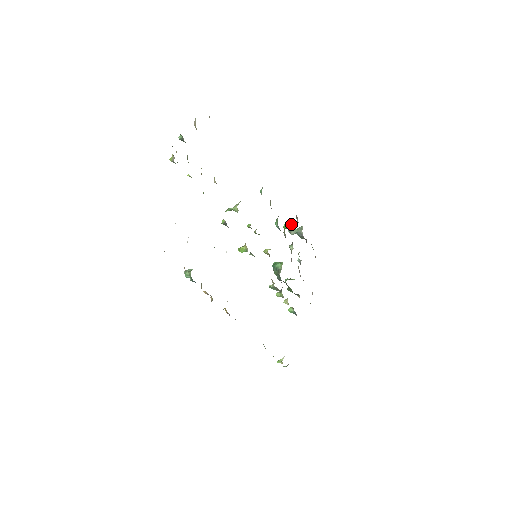
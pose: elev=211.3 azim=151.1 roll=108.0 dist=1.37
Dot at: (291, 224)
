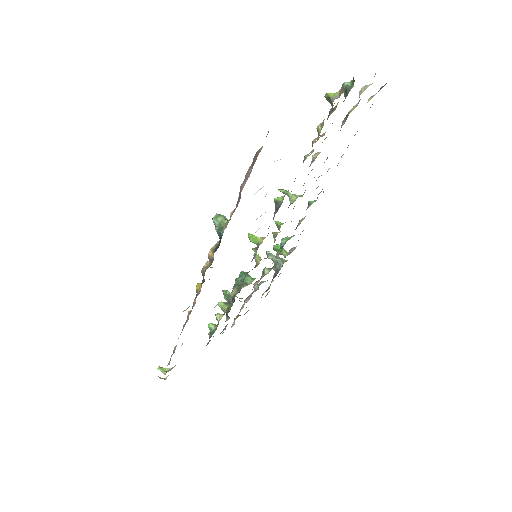
Dot at: (284, 250)
